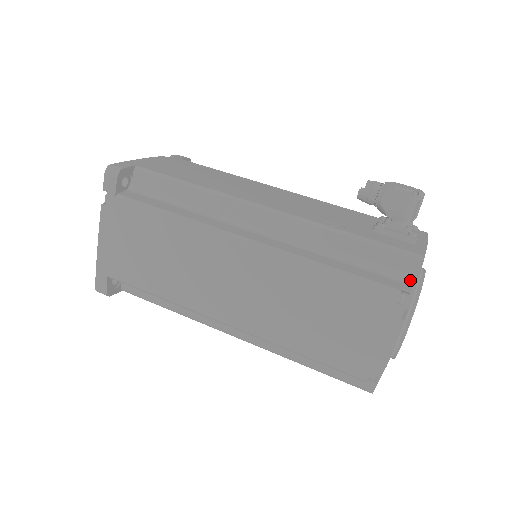
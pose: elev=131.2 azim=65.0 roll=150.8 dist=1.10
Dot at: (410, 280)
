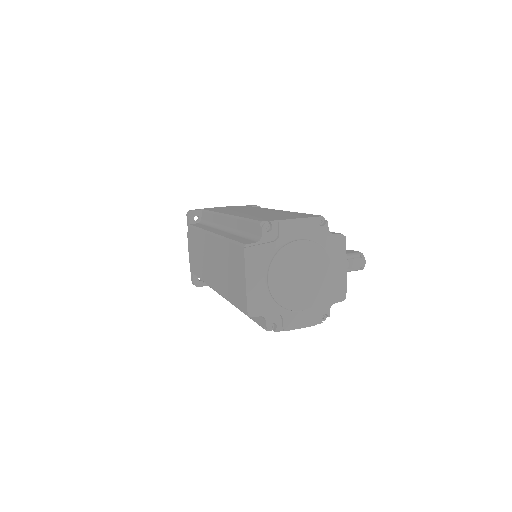
Dot at: (329, 232)
